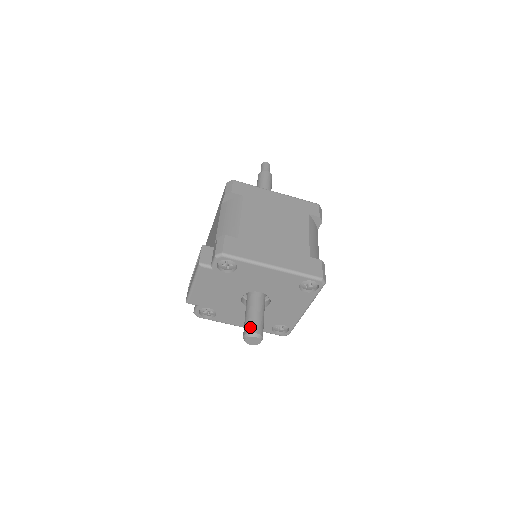
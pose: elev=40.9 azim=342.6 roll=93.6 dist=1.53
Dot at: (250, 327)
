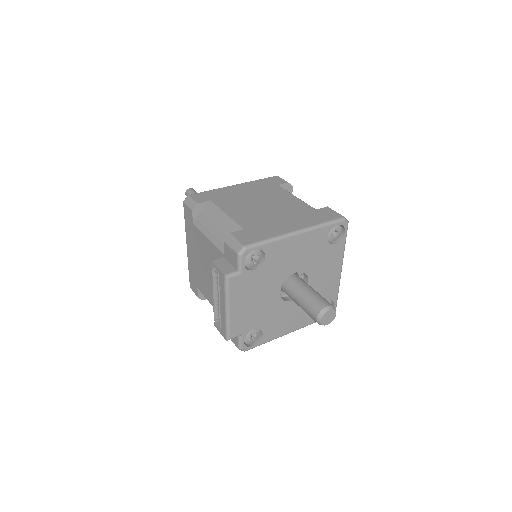
Dot at: (317, 306)
